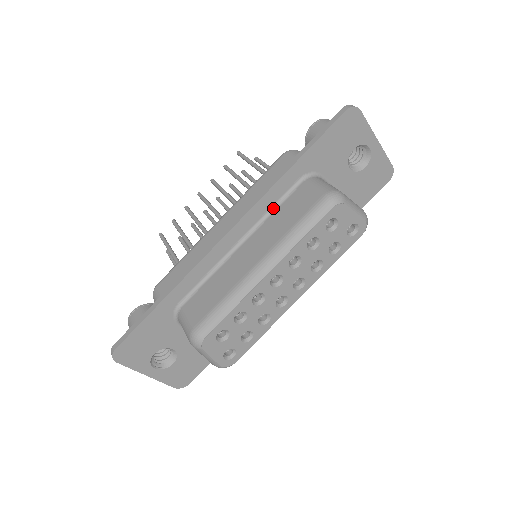
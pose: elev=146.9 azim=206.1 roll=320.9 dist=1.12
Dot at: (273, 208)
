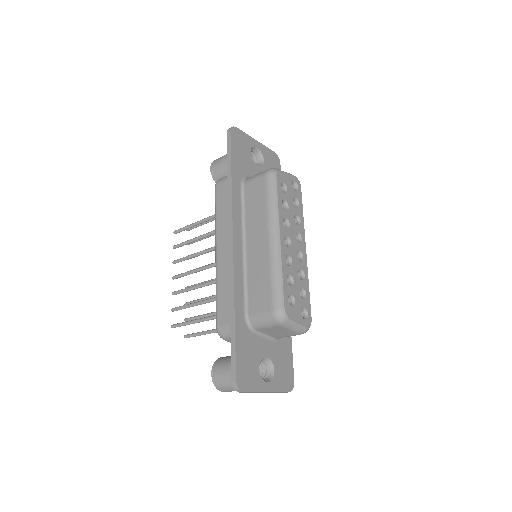
Dot at: (242, 212)
